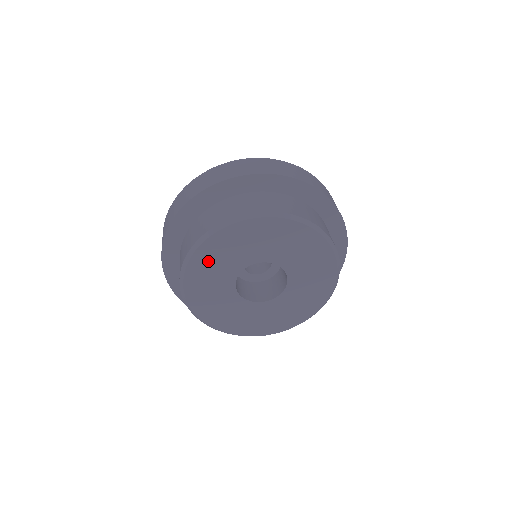
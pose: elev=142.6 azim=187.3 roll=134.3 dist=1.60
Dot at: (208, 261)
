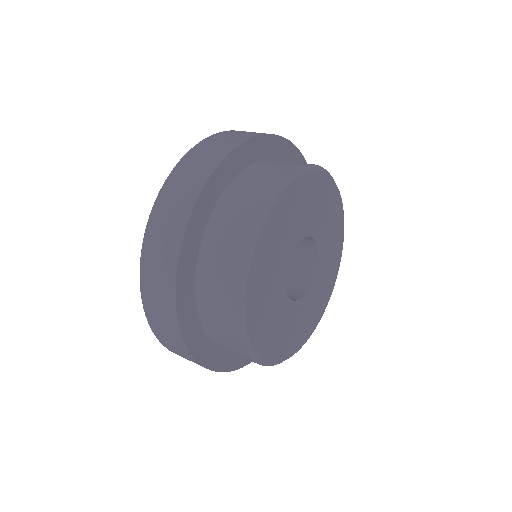
Dot at: (262, 269)
